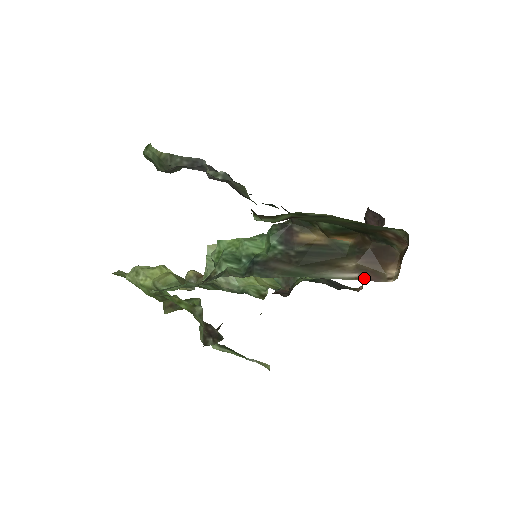
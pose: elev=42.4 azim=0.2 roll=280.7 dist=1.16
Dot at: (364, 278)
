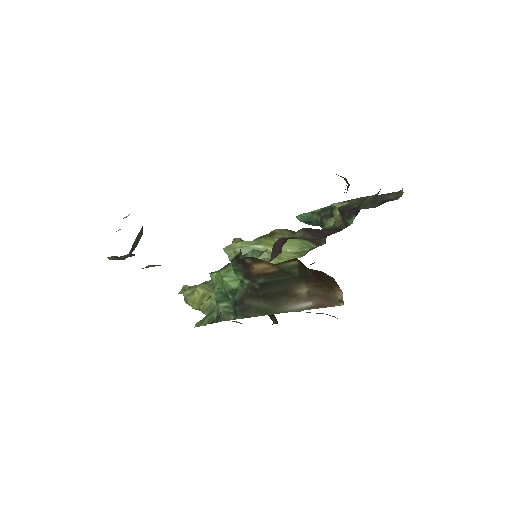
Dot at: (318, 306)
